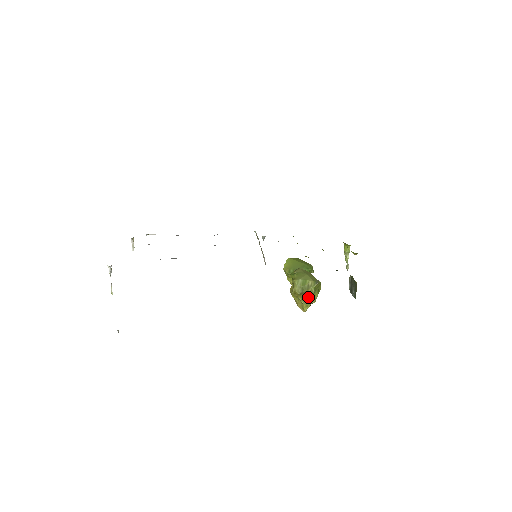
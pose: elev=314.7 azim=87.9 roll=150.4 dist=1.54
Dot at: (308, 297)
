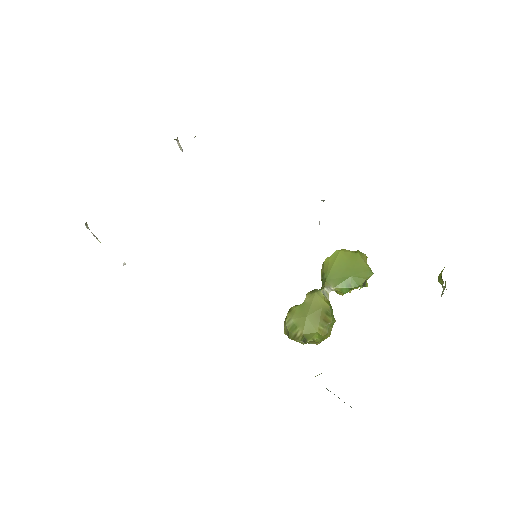
Dot at: occluded
